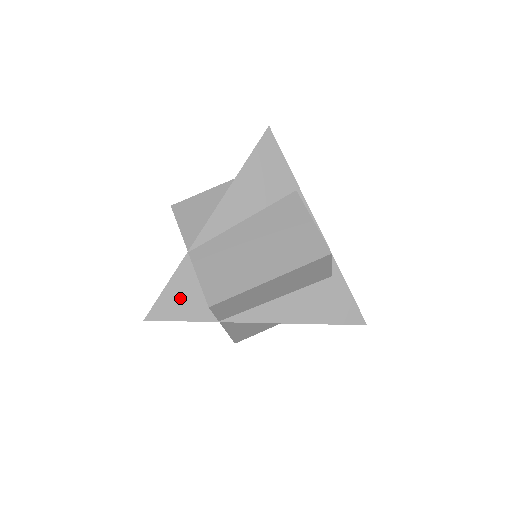
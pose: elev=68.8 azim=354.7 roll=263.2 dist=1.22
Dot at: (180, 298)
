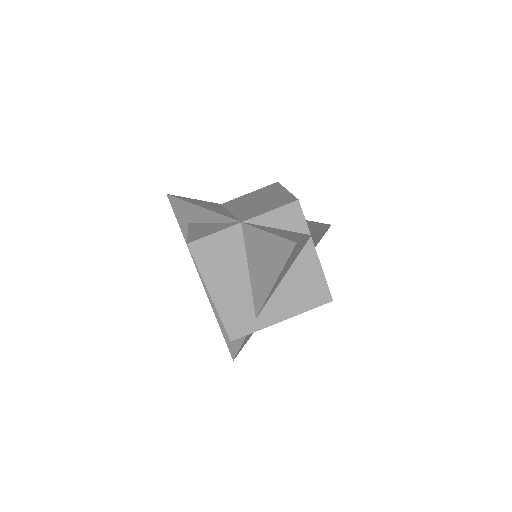
Dot at: (282, 233)
